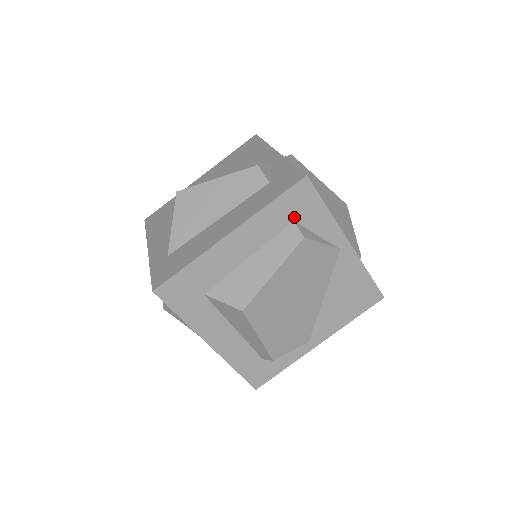
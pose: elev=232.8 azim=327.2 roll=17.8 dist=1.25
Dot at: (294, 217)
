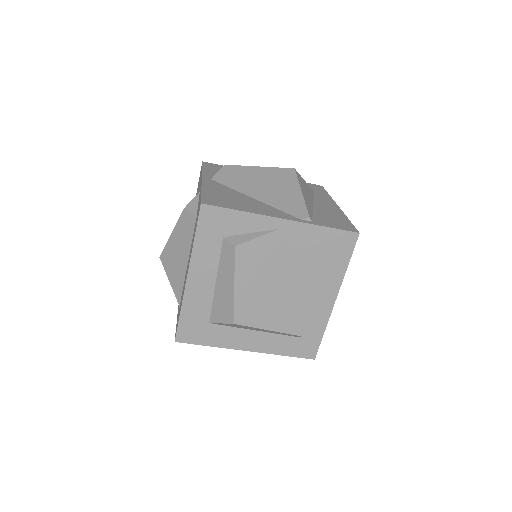
Dot at: (221, 235)
